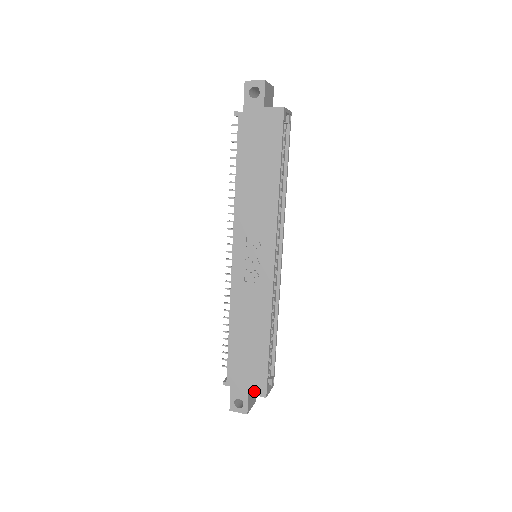
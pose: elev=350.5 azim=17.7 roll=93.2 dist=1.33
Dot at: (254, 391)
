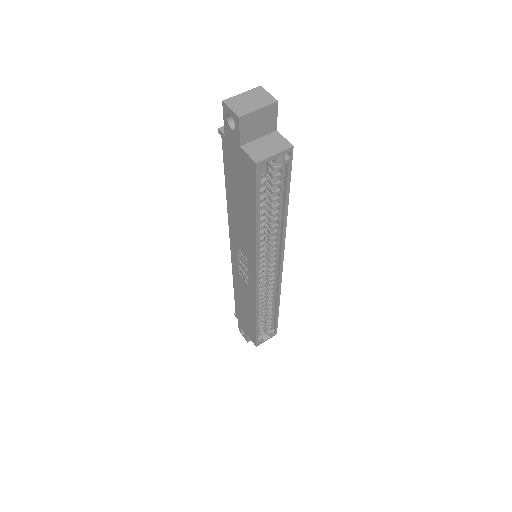
Dot at: (250, 337)
